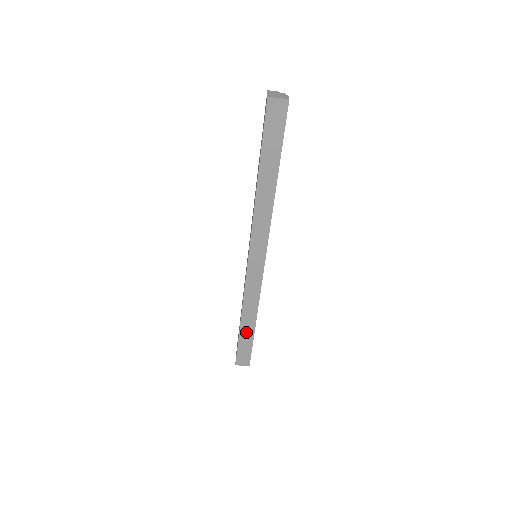
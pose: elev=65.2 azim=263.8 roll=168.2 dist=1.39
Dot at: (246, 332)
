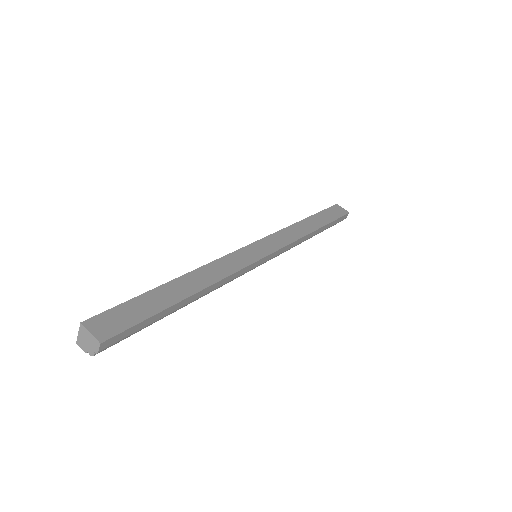
Dot at: (168, 293)
